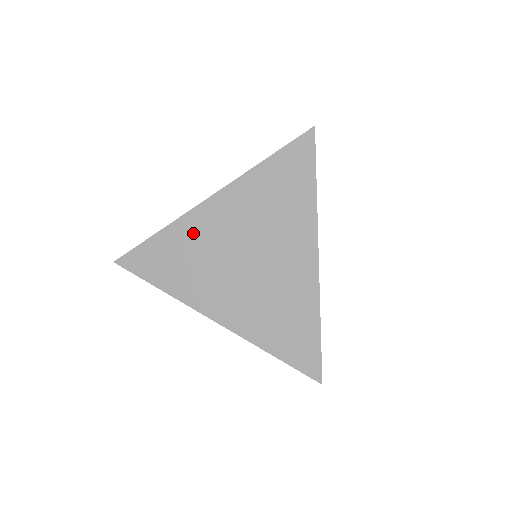
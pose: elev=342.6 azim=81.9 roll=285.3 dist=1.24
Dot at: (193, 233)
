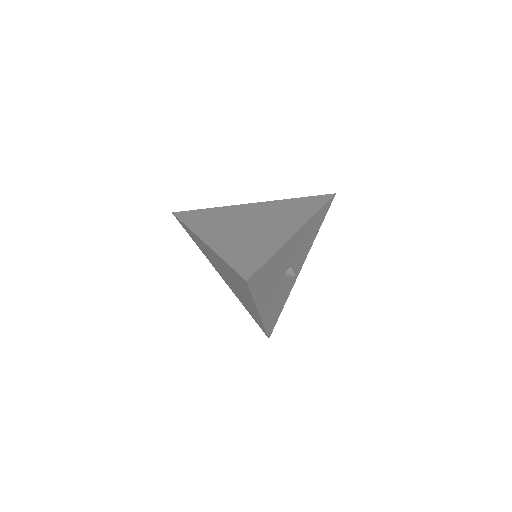
Dot at: (201, 244)
